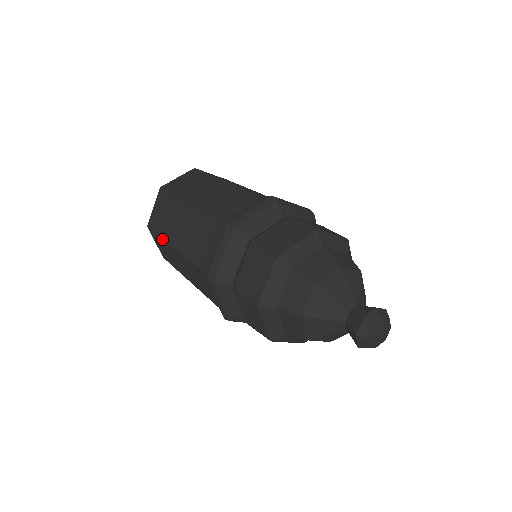
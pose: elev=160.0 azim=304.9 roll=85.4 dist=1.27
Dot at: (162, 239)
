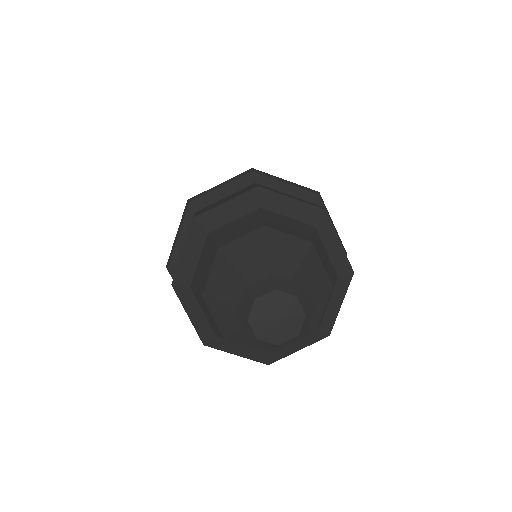
Dot at: occluded
